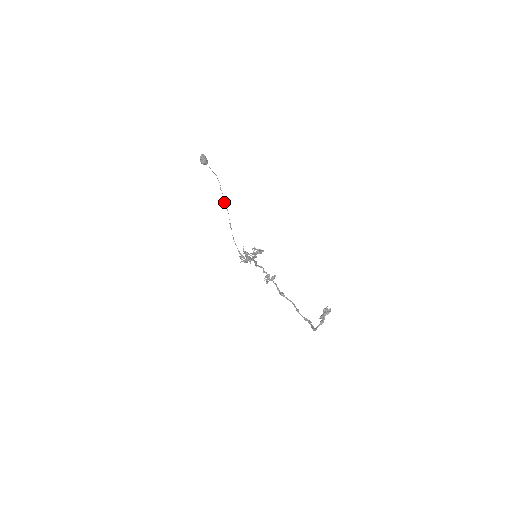
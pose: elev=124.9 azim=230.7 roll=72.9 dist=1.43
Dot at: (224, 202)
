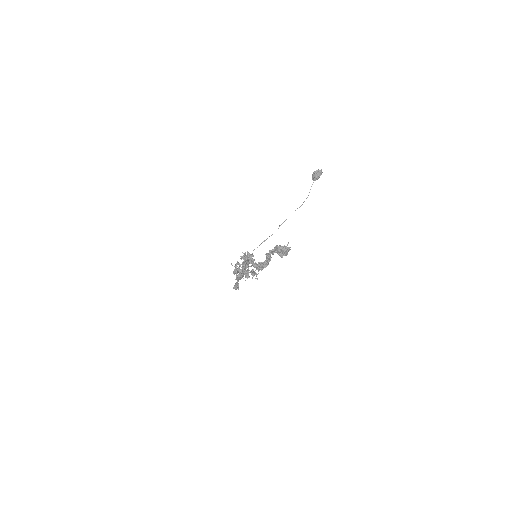
Dot at: (285, 220)
